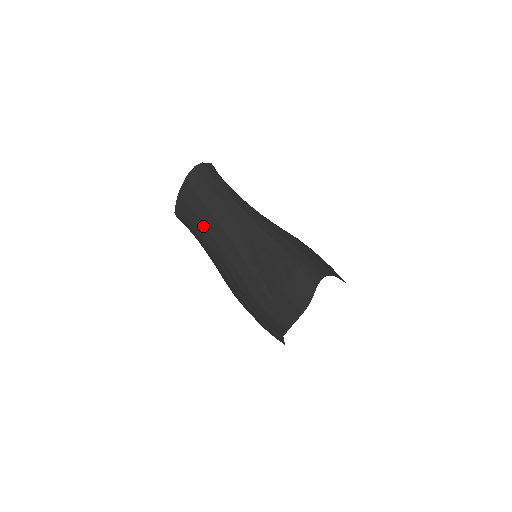
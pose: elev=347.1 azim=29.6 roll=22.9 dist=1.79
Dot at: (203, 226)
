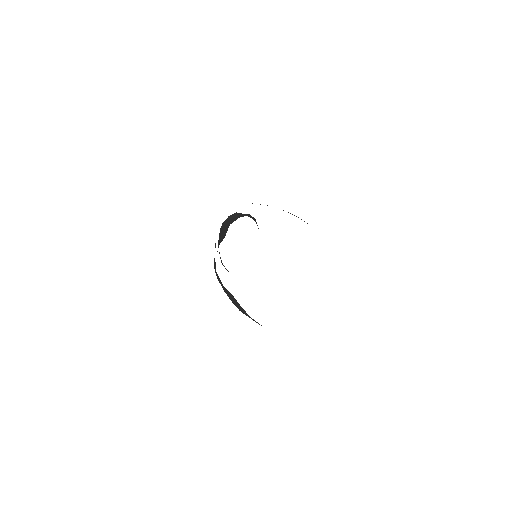
Dot at: occluded
